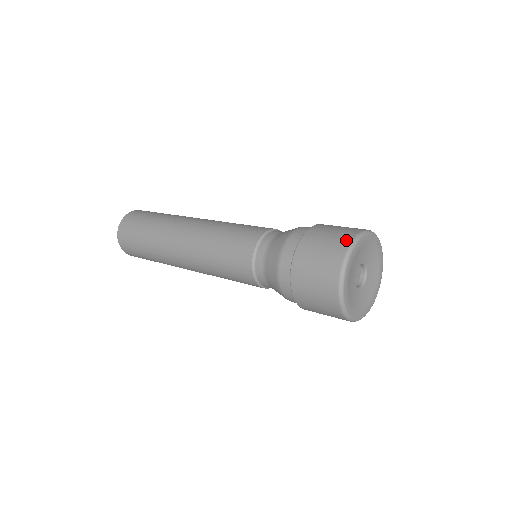
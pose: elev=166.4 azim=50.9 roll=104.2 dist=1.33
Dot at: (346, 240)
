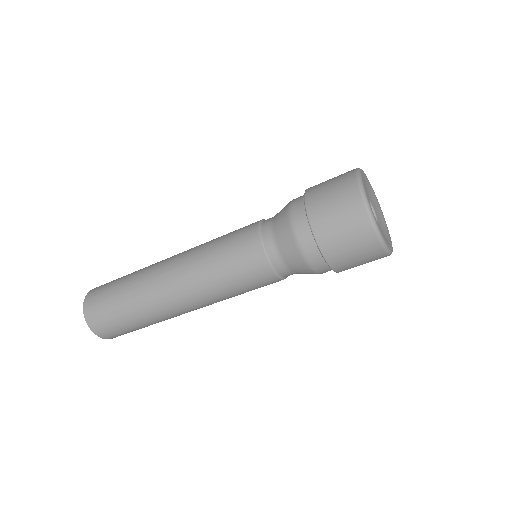
Dot at: occluded
